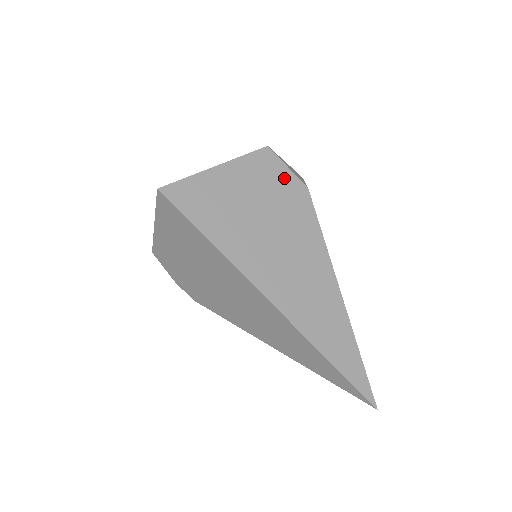
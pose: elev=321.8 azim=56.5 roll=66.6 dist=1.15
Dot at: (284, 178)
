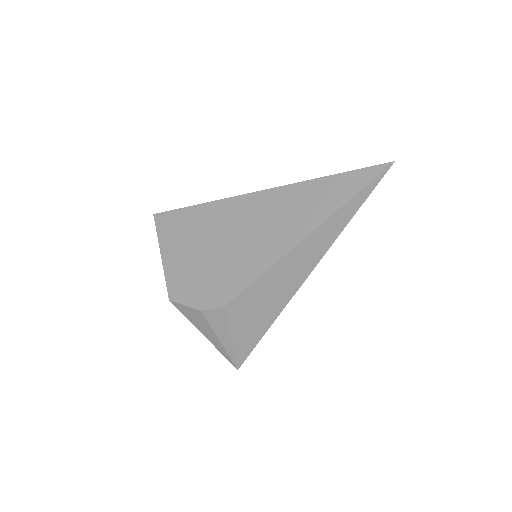
Dot at: occluded
